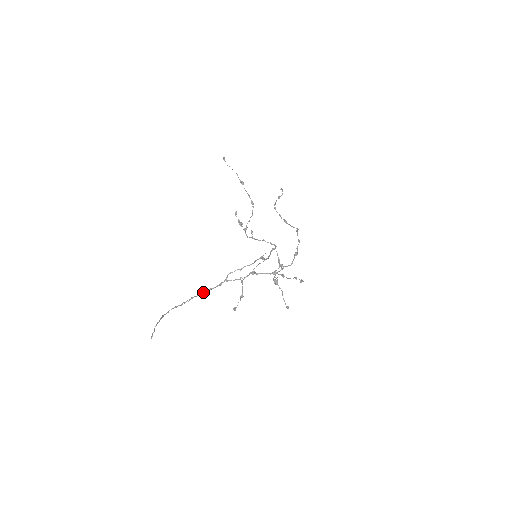
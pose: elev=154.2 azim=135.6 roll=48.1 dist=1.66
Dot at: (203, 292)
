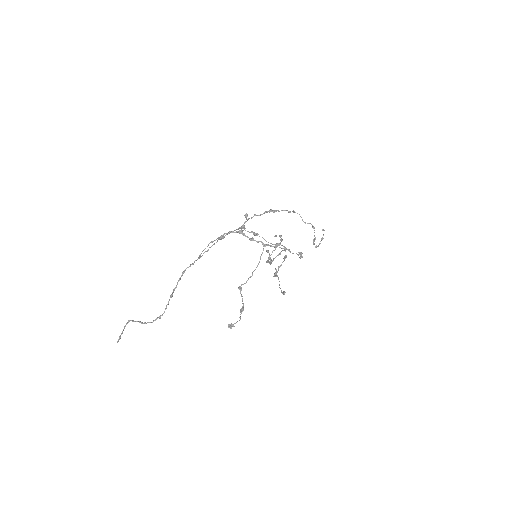
Dot at: (178, 281)
